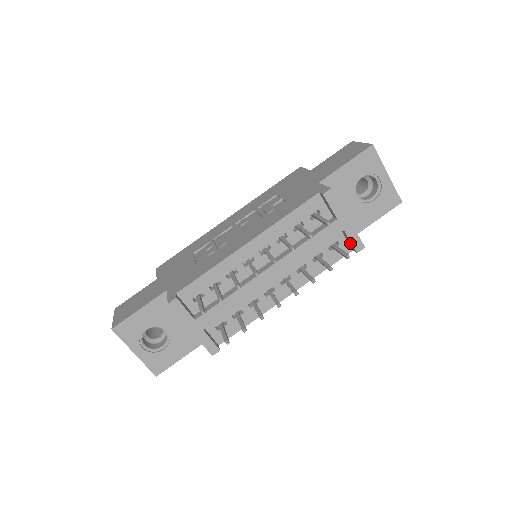
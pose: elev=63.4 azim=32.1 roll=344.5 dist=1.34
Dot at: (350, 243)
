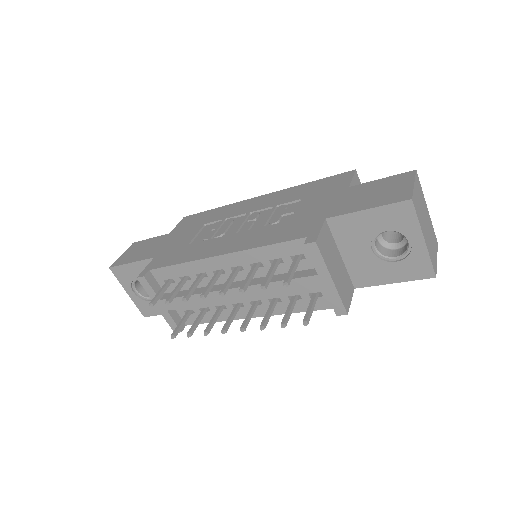
Dot at: (332, 302)
